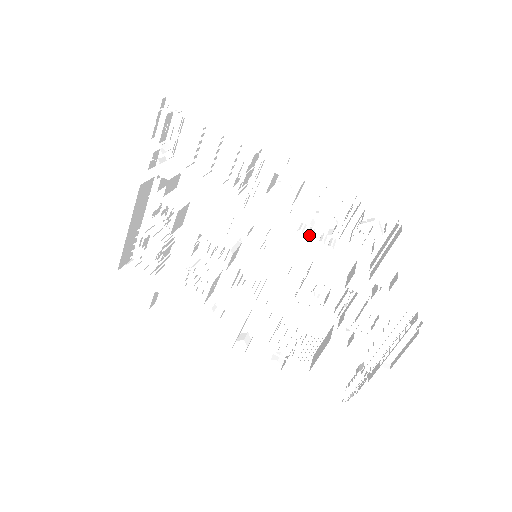
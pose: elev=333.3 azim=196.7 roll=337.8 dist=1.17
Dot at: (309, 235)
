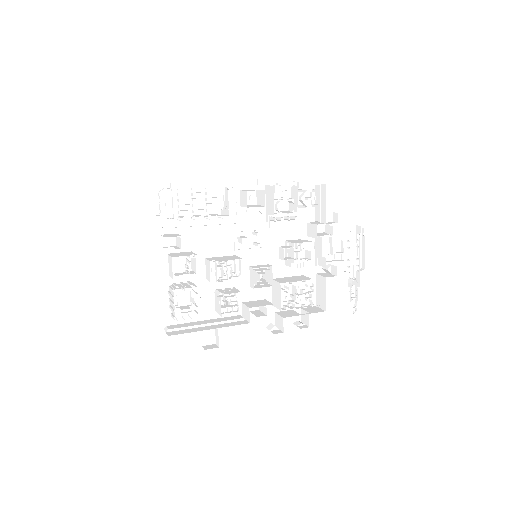
Dot at: (275, 225)
